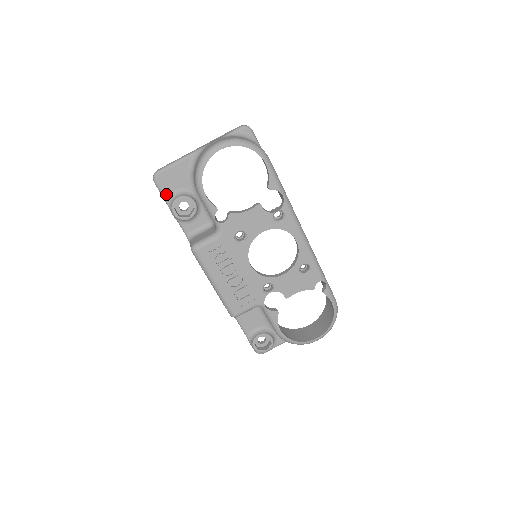
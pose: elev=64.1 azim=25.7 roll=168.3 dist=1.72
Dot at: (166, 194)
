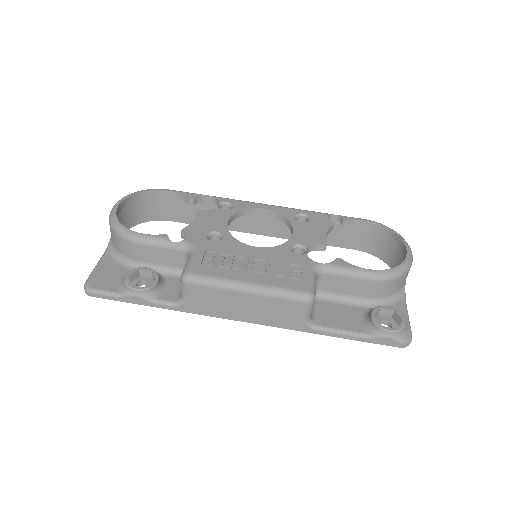
Dot at: (113, 290)
